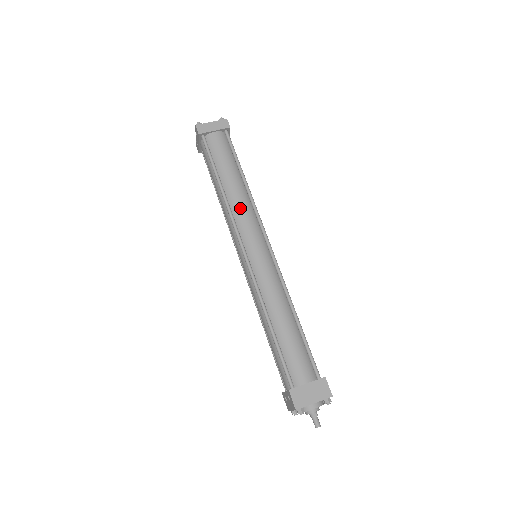
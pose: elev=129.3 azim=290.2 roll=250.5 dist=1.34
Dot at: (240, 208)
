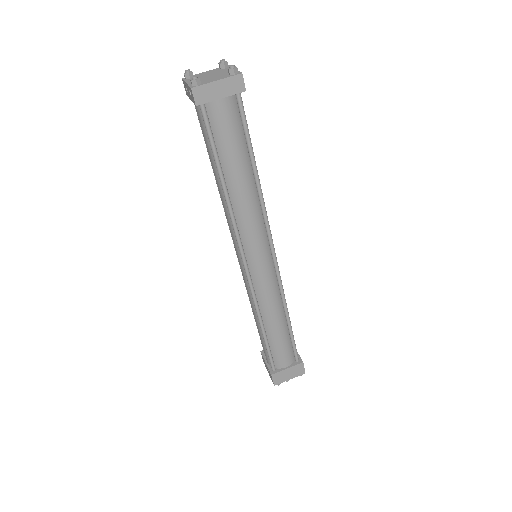
Dot at: (247, 218)
